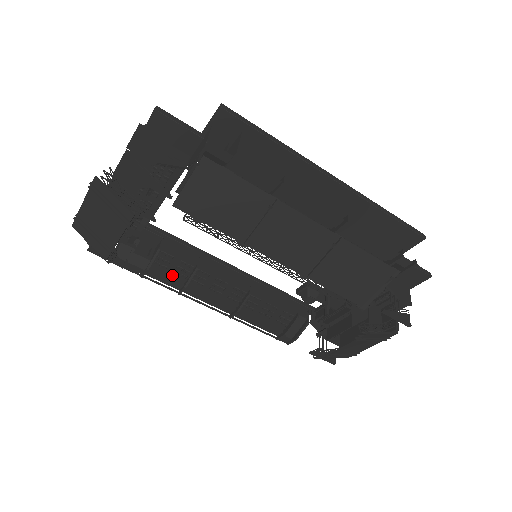
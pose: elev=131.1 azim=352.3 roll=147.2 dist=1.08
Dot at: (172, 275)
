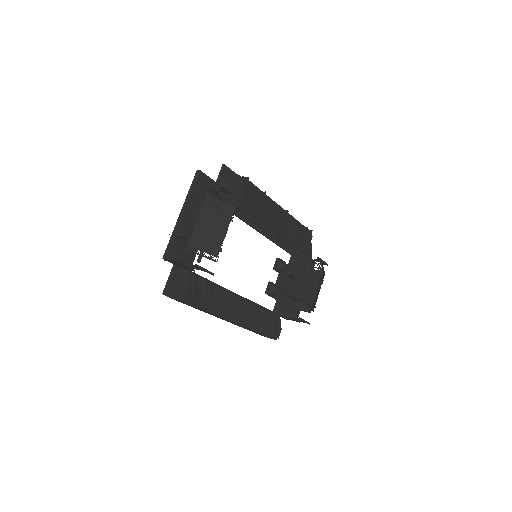
Dot at: (215, 300)
